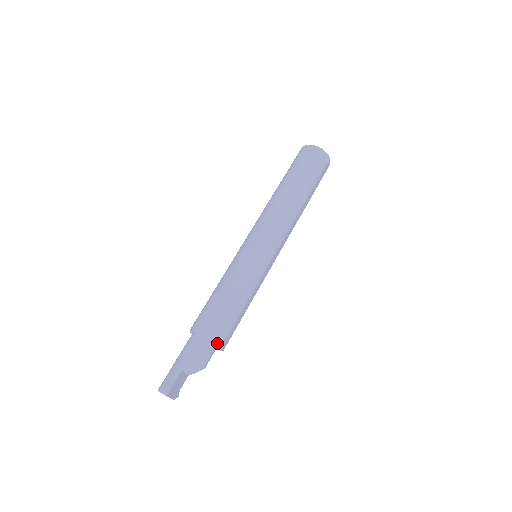
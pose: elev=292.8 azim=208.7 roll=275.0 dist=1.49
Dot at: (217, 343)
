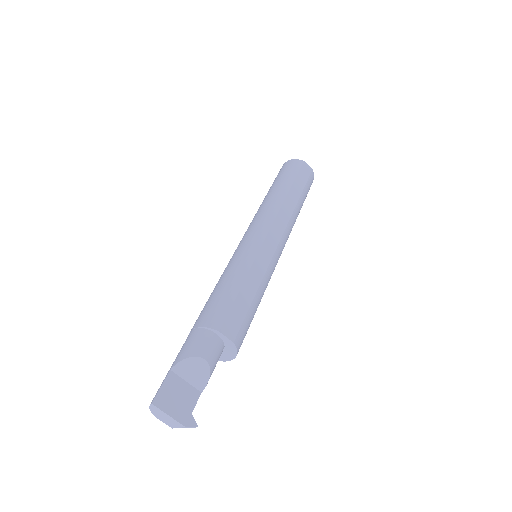
Dot at: (210, 327)
